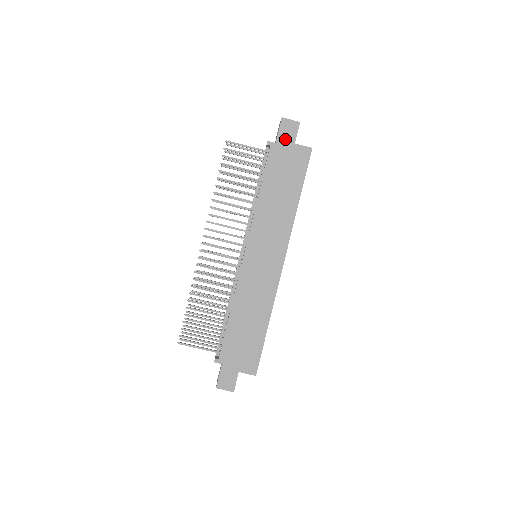
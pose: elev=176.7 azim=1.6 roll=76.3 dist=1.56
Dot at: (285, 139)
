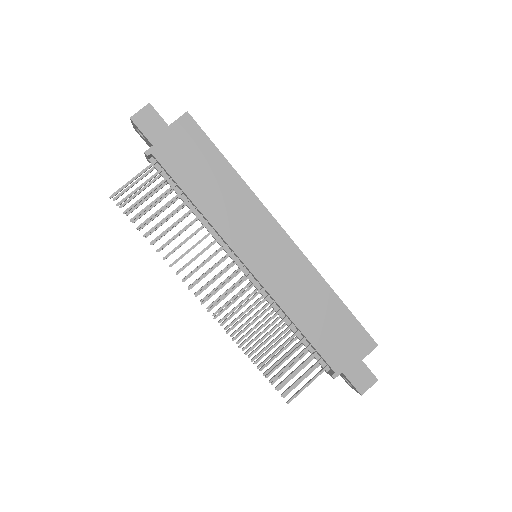
Dot at: (156, 132)
